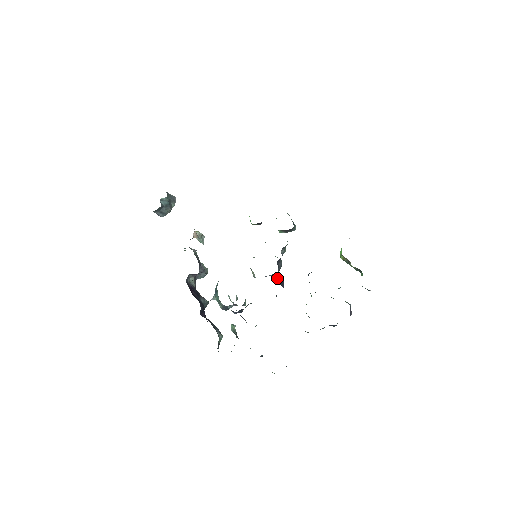
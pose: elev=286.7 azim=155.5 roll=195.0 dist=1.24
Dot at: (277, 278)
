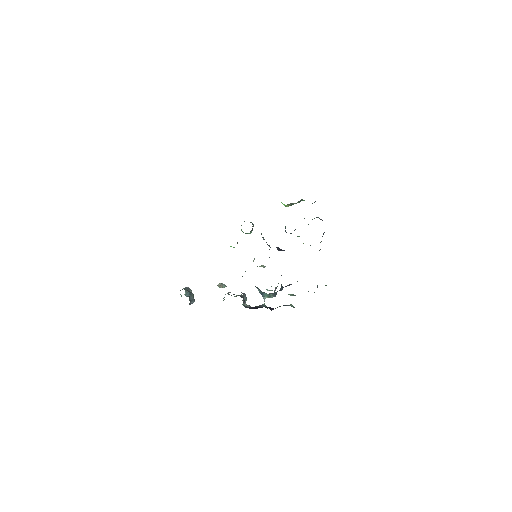
Dot at: occluded
